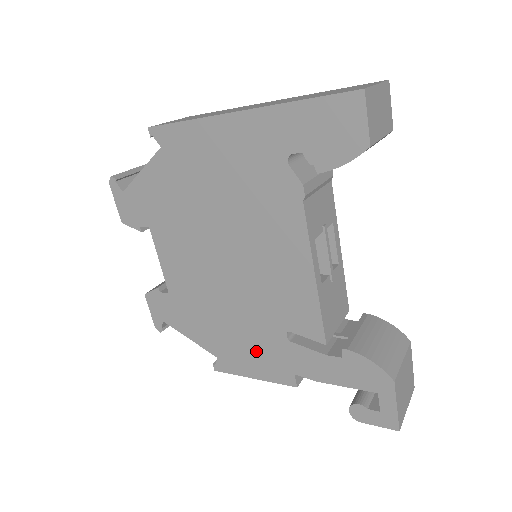
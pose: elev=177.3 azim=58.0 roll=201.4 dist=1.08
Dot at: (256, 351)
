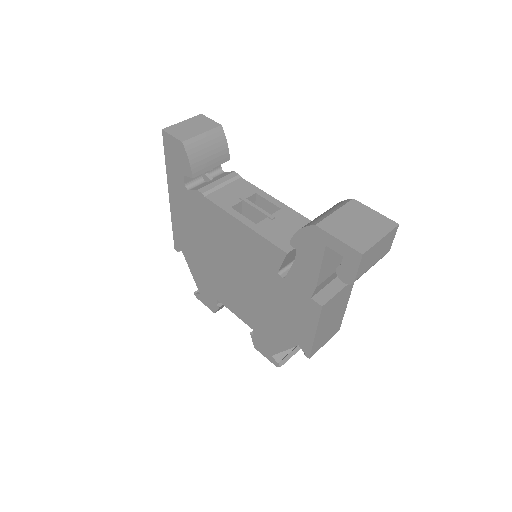
Dot at: (293, 310)
